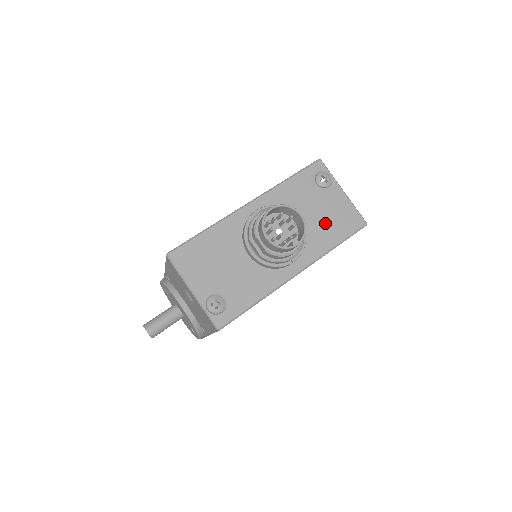
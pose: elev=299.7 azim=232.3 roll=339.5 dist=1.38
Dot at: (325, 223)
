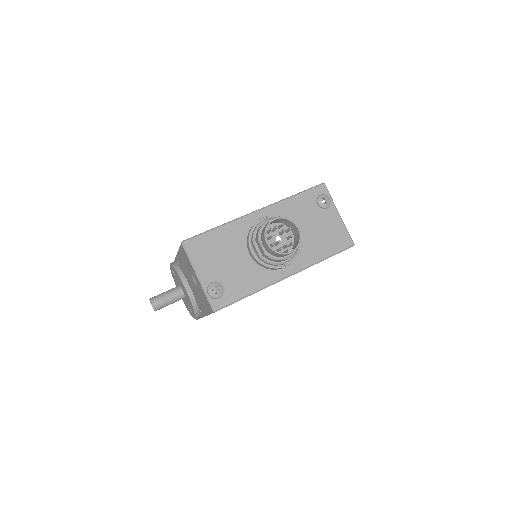
Dot at: (319, 238)
